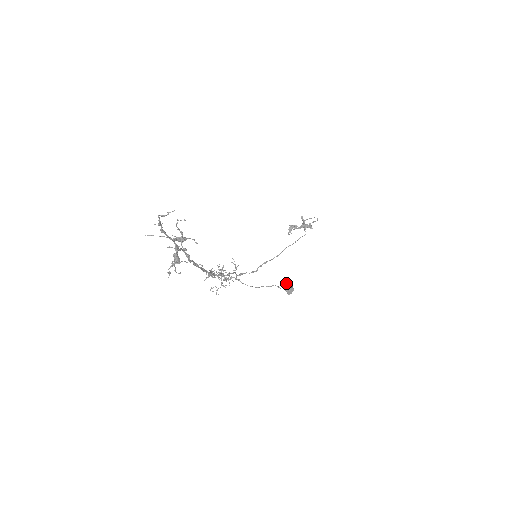
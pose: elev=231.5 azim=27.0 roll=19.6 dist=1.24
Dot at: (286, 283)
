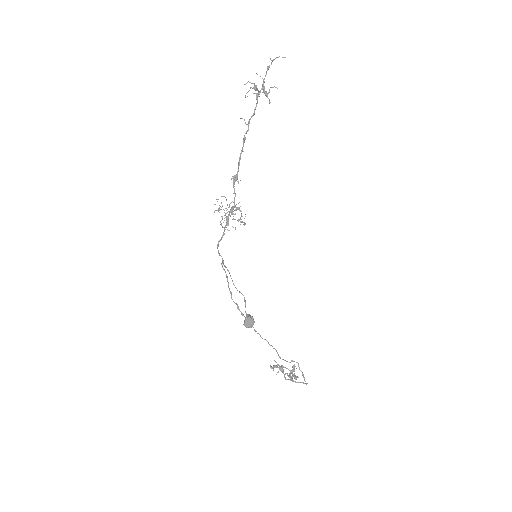
Dot at: occluded
